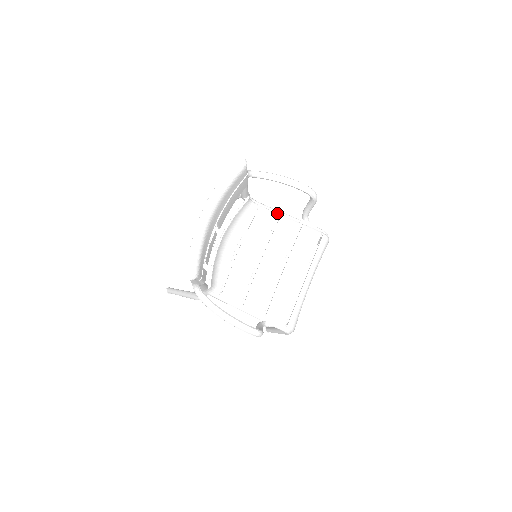
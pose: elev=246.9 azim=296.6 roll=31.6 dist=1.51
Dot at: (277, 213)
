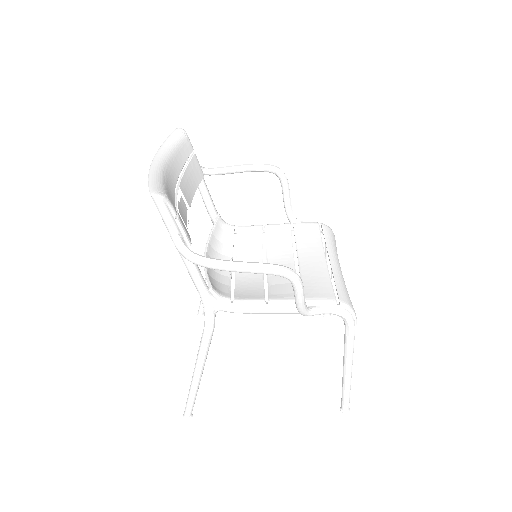
Dot at: (260, 225)
